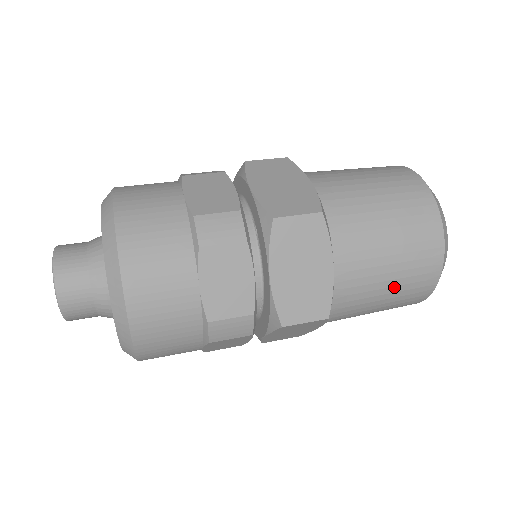
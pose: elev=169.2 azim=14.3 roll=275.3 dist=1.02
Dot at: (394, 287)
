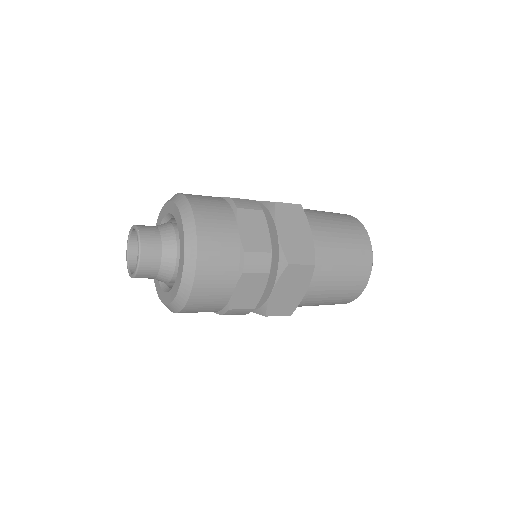
Dot at: (348, 260)
